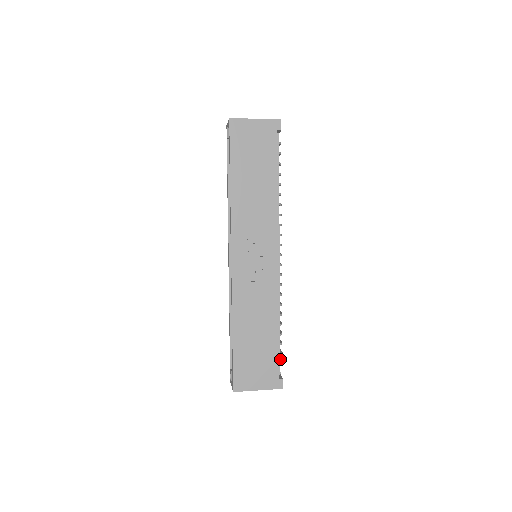
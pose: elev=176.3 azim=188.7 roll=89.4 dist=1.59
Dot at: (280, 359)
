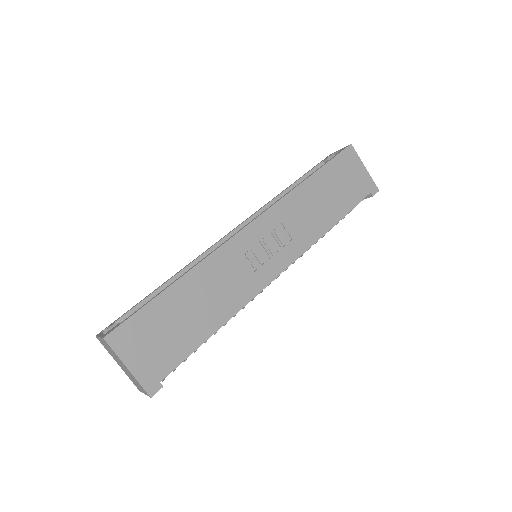
Dot at: occluded
